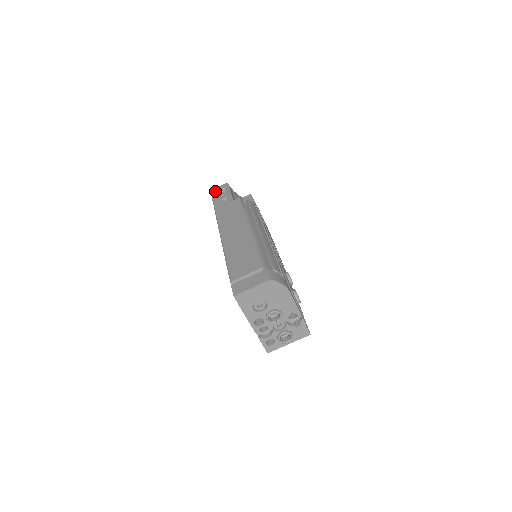
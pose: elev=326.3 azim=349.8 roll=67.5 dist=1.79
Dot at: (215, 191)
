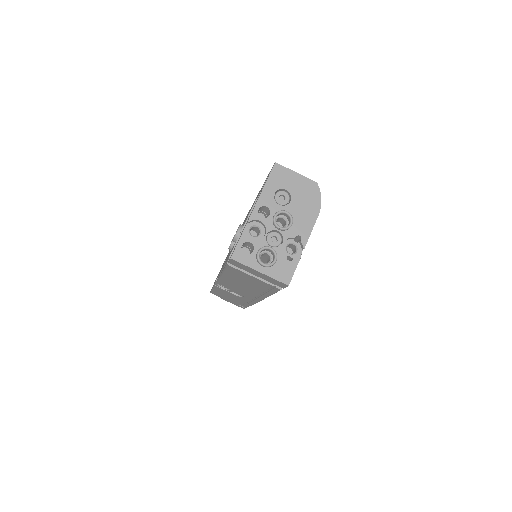
Dot at: occluded
